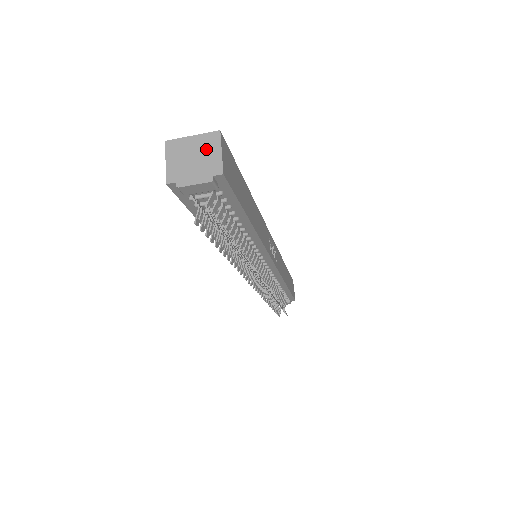
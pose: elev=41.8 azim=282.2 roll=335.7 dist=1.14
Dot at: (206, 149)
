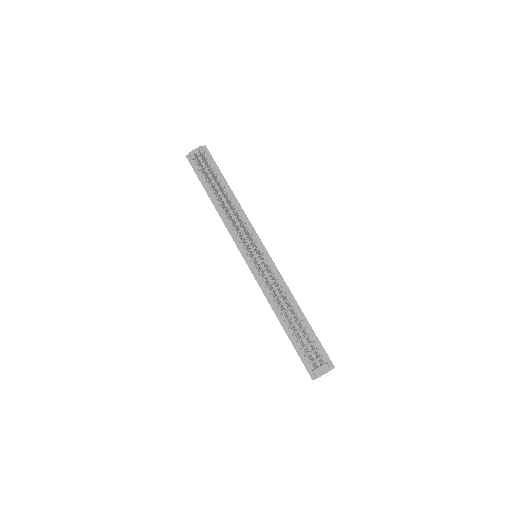
Dot at: occluded
